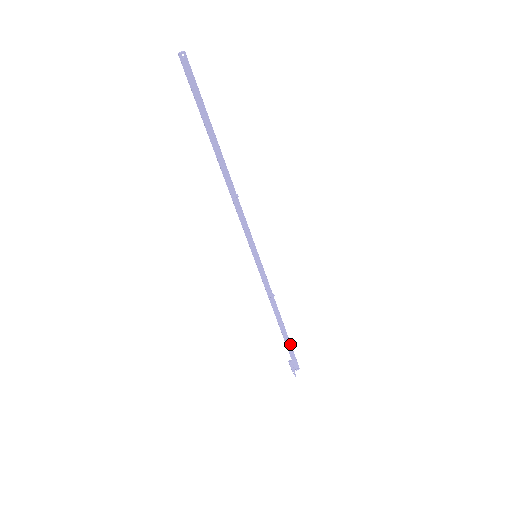
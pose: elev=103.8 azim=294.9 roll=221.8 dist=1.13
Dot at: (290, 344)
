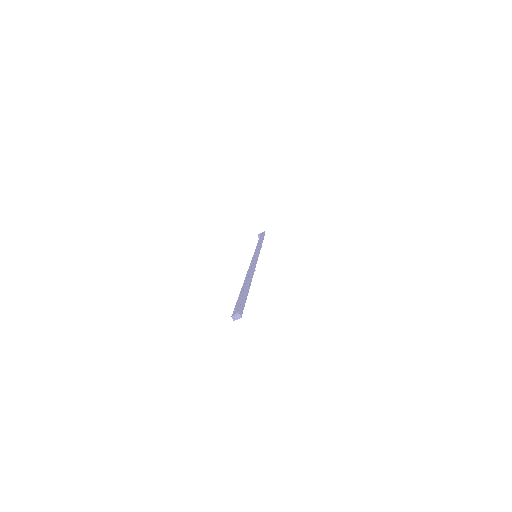
Dot at: occluded
